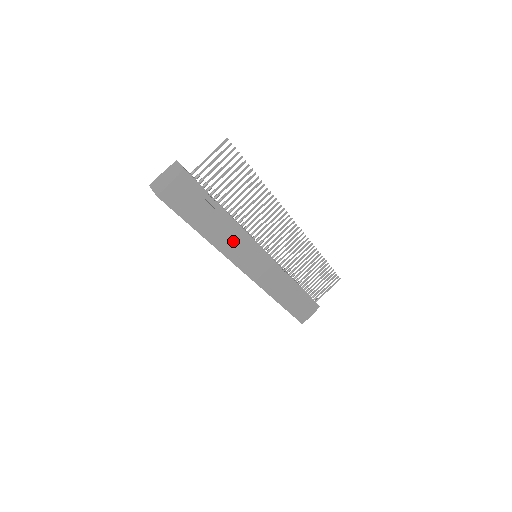
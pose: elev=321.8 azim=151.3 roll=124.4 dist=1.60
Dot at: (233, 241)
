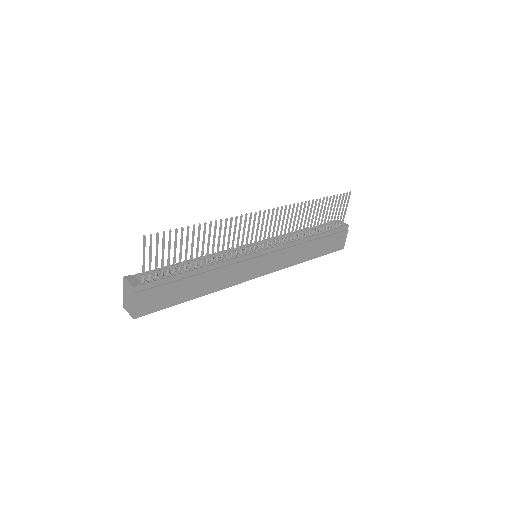
Dot at: (225, 275)
